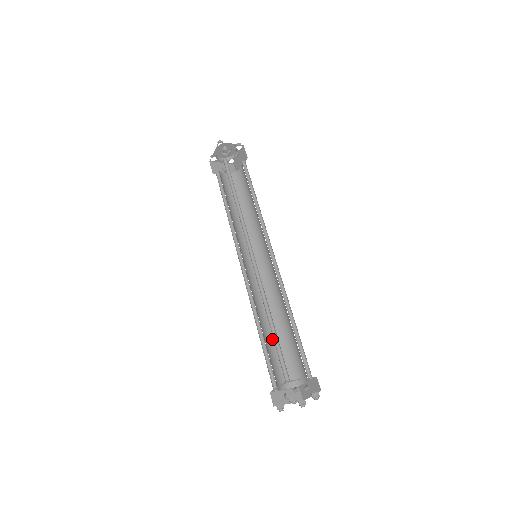
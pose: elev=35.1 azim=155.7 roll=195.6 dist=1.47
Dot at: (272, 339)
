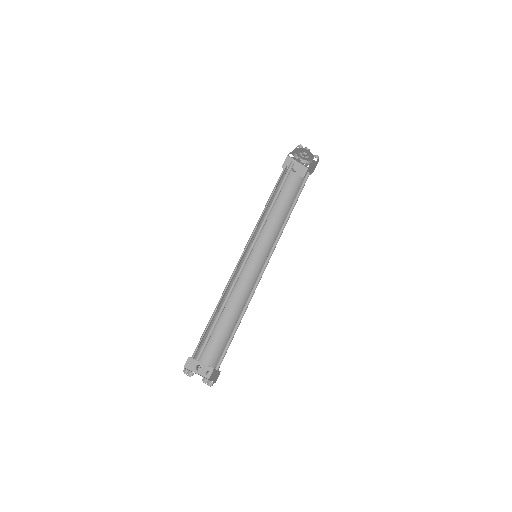
Dot at: (221, 323)
